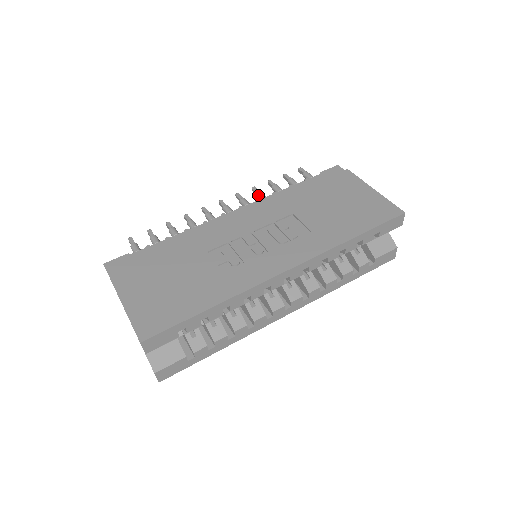
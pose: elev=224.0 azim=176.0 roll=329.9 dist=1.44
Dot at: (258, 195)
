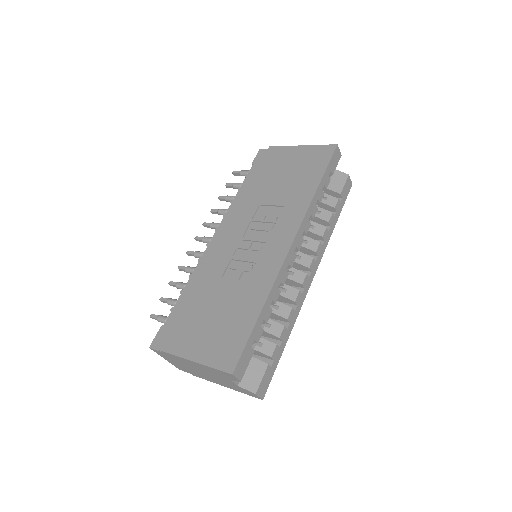
Dot at: (220, 213)
